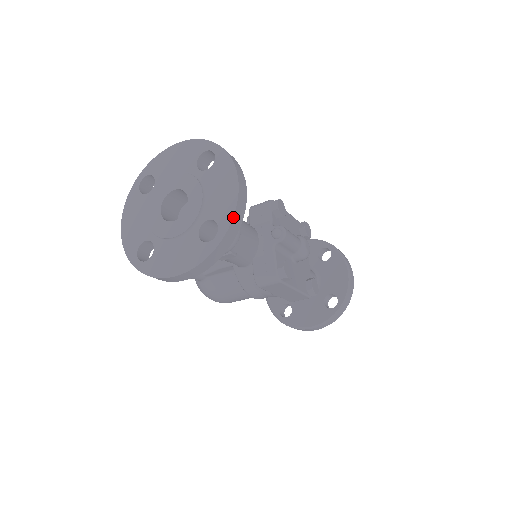
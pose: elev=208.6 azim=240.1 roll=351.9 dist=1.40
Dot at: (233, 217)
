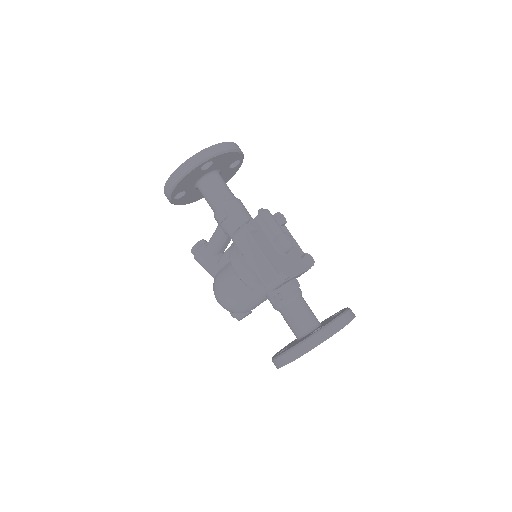
Dot at: (214, 145)
